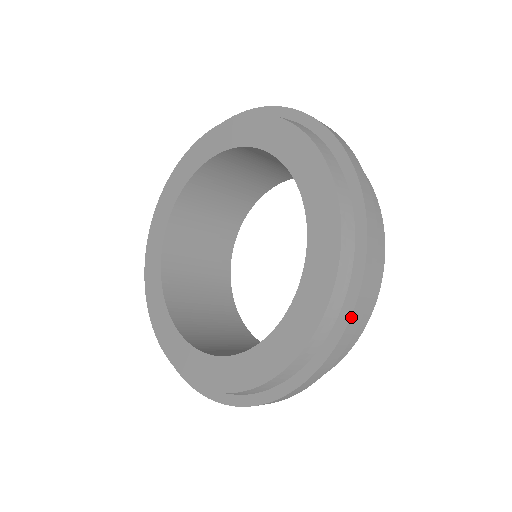
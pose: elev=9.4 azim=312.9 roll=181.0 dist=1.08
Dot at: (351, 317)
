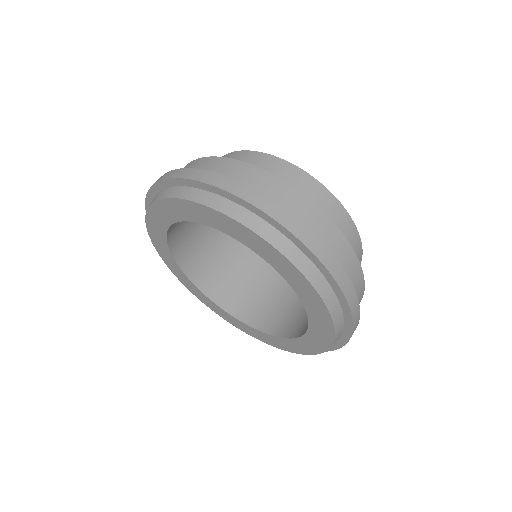
Dot at: (318, 259)
